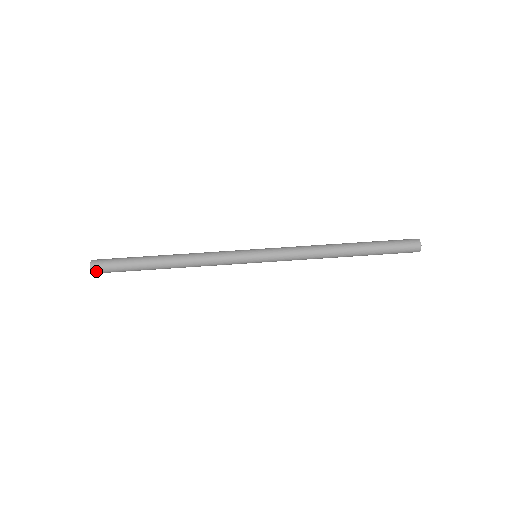
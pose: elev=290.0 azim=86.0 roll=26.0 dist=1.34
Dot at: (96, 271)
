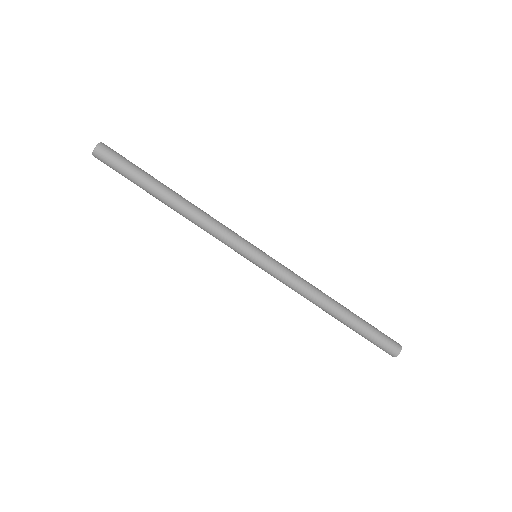
Dot at: (97, 158)
